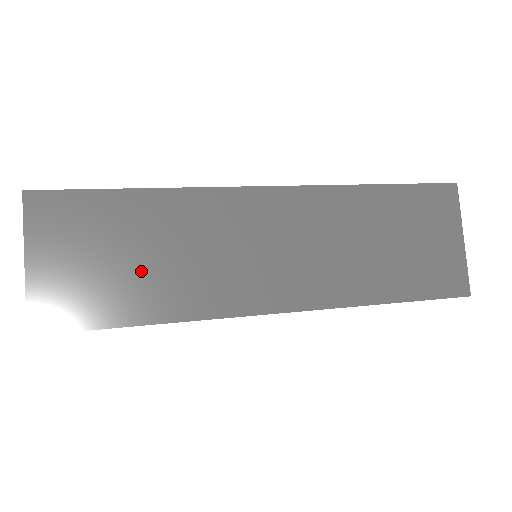
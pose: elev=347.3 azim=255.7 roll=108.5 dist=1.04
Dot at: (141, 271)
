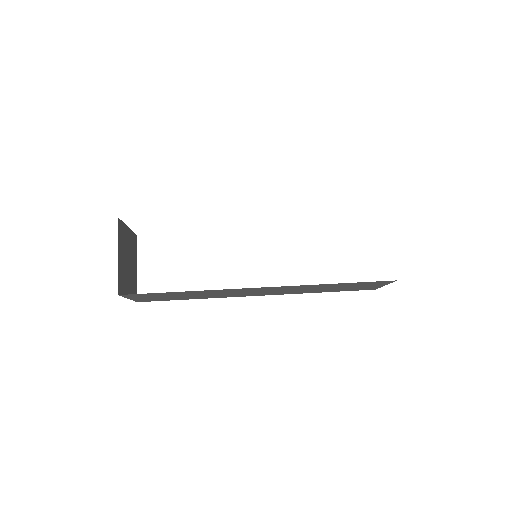
Dot at: occluded
